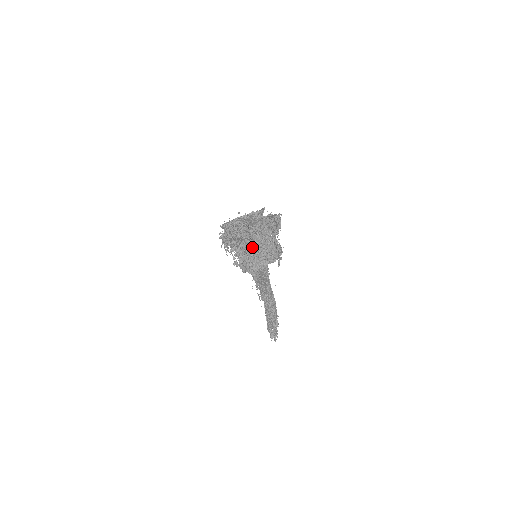
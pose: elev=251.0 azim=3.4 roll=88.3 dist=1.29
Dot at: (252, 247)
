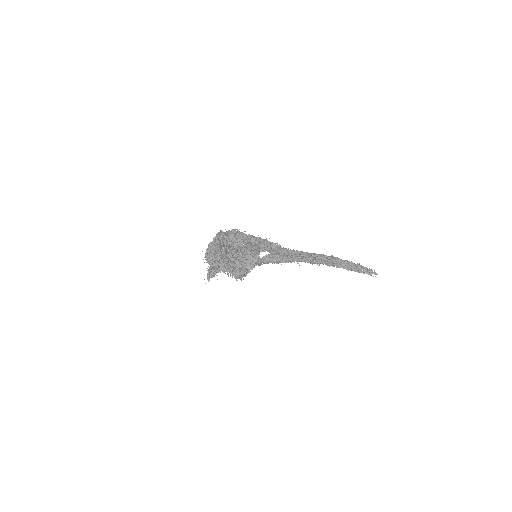
Dot at: (229, 263)
